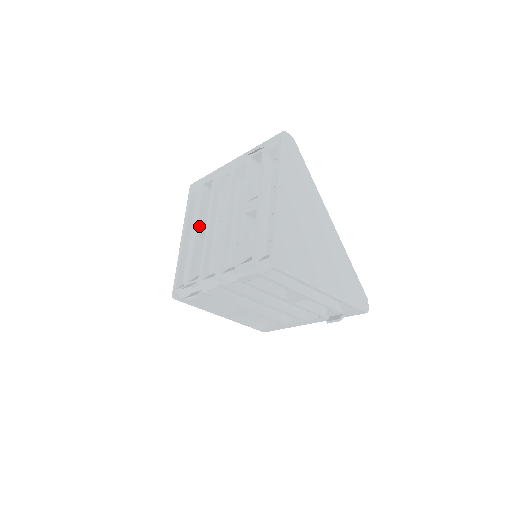
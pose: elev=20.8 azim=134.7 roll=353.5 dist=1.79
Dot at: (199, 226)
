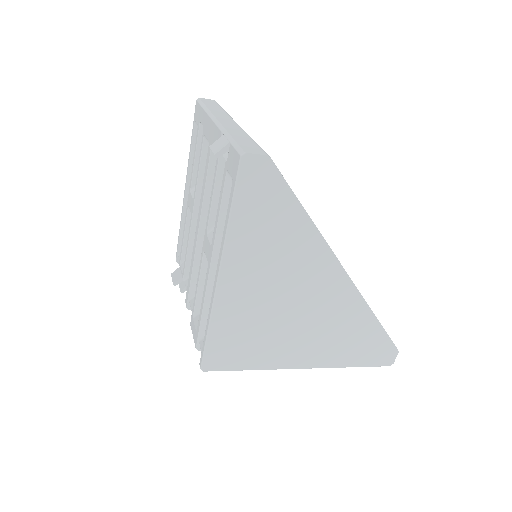
Dot at: (190, 196)
